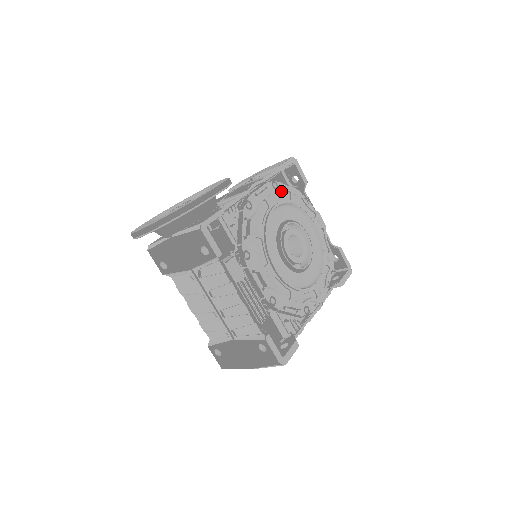
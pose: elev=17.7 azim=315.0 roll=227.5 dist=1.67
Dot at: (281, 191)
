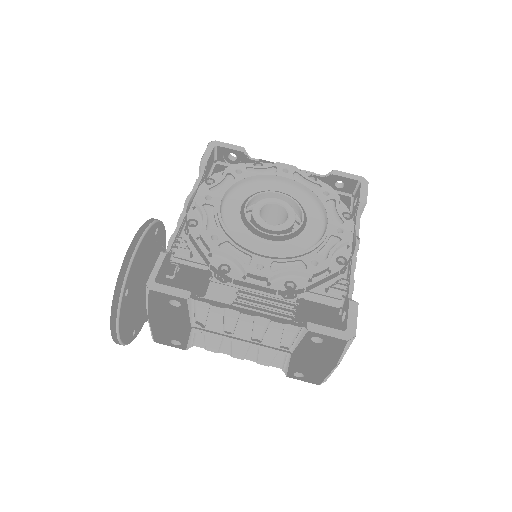
Dot at: (217, 181)
